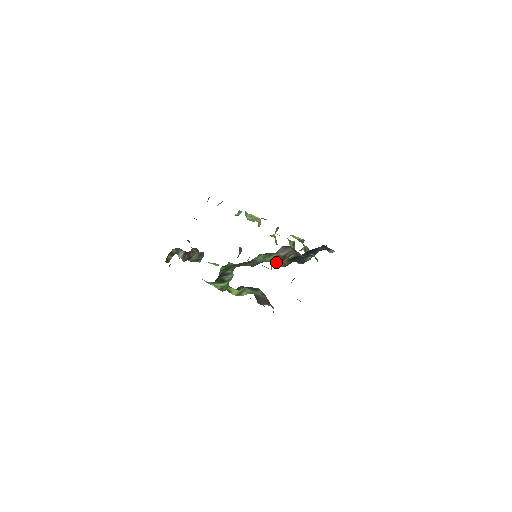
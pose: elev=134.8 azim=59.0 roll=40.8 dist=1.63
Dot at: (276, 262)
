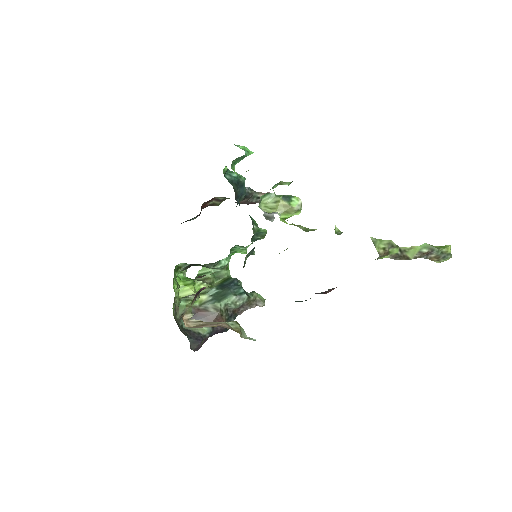
Dot at: occluded
